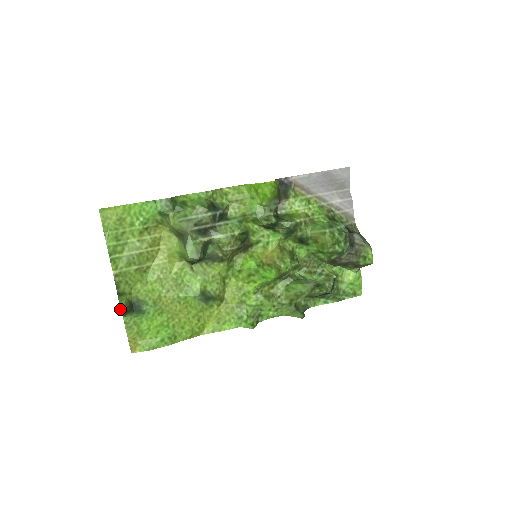
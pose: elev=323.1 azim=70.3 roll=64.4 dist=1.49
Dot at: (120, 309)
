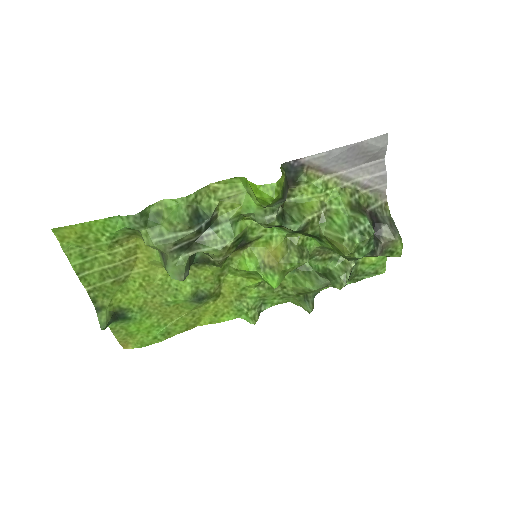
Dot at: occluded
